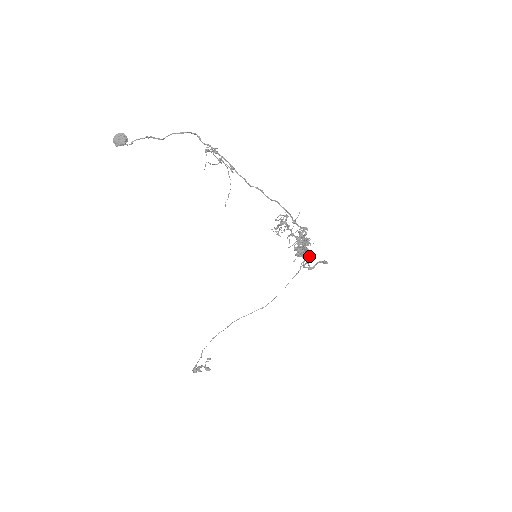
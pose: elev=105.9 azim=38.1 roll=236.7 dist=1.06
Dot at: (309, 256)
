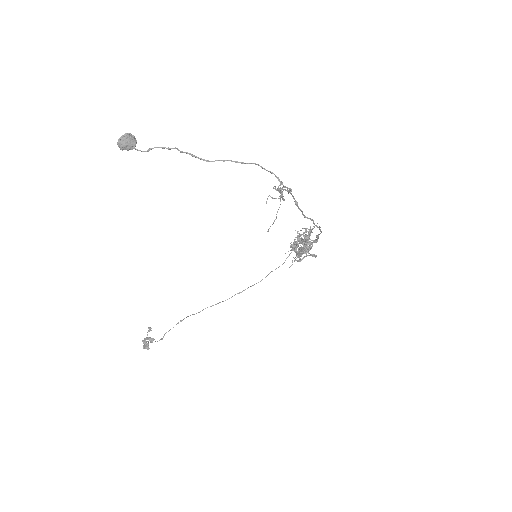
Dot at: (303, 252)
